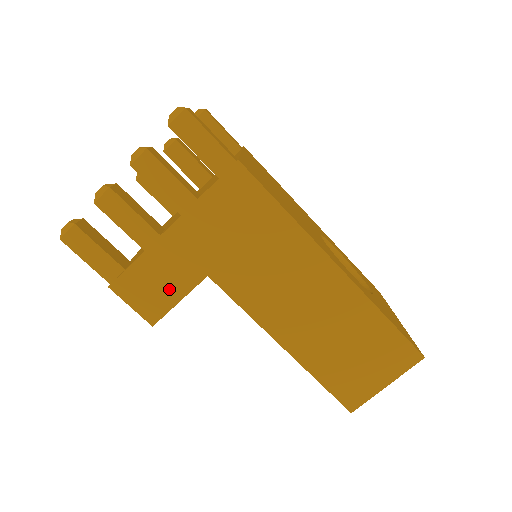
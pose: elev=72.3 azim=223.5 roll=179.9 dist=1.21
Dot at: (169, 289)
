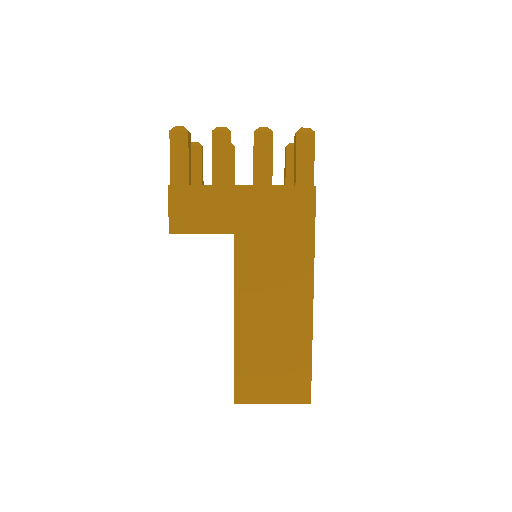
Dot at: (203, 221)
